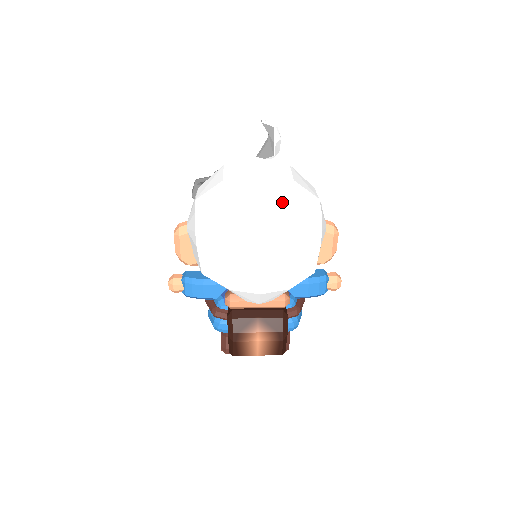
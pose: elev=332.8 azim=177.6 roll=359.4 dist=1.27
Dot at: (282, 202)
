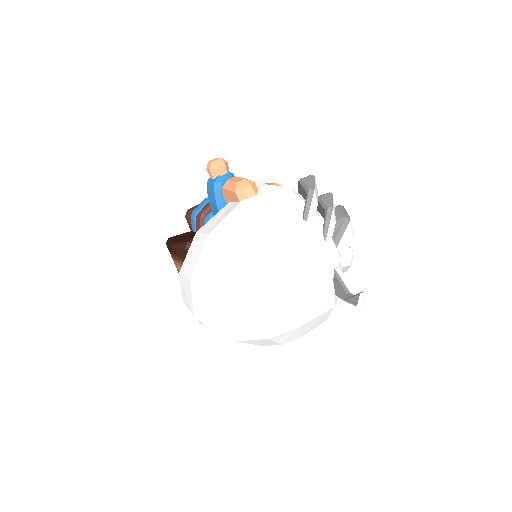
Dot at: (261, 328)
